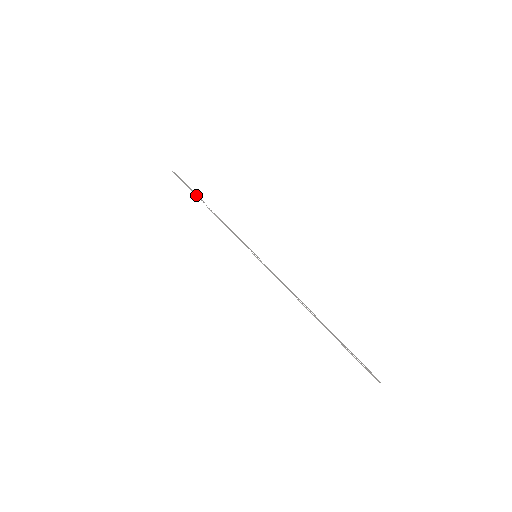
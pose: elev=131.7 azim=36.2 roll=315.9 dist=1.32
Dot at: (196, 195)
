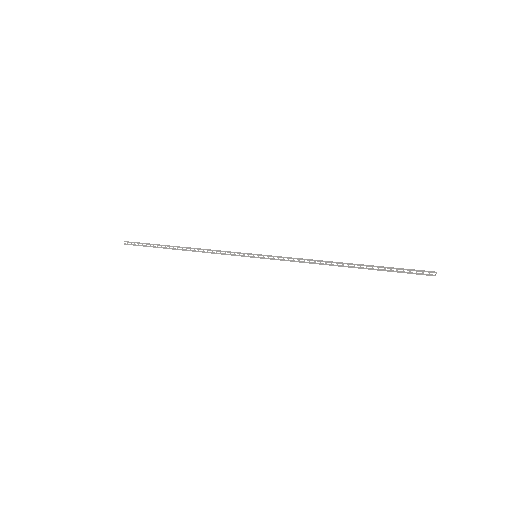
Dot at: (162, 245)
